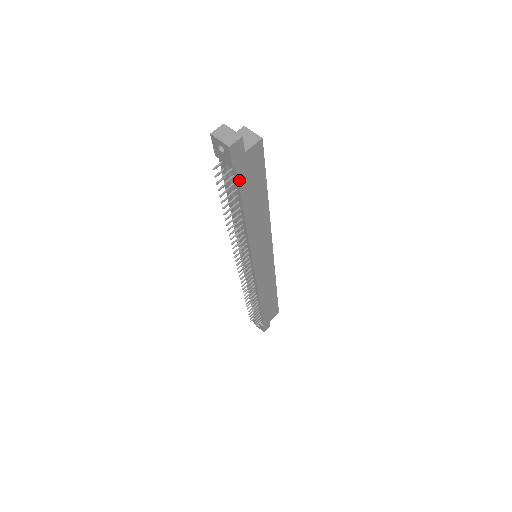
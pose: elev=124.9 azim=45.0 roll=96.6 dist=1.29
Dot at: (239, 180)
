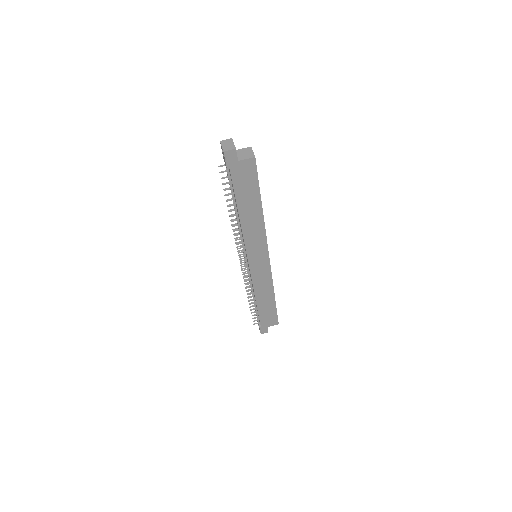
Dot at: (233, 180)
